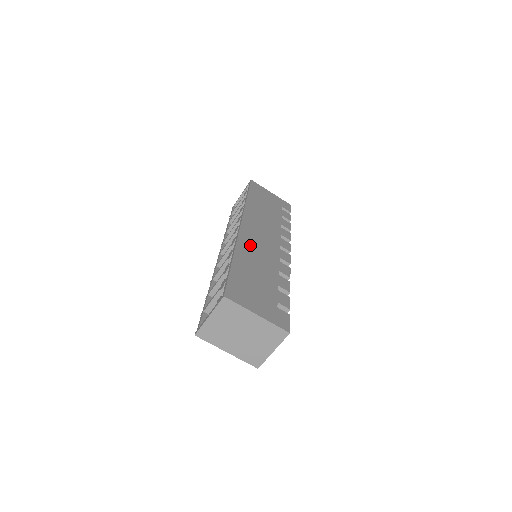
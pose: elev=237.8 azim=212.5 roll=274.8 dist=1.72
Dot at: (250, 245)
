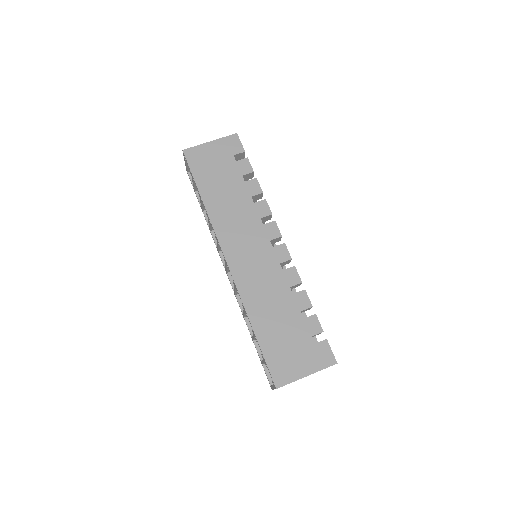
Dot at: (251, 285)
